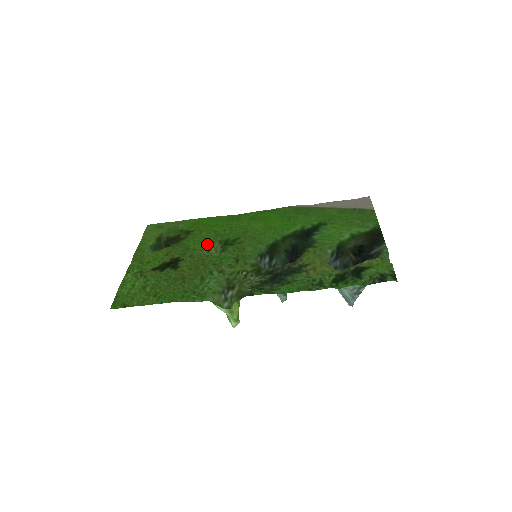
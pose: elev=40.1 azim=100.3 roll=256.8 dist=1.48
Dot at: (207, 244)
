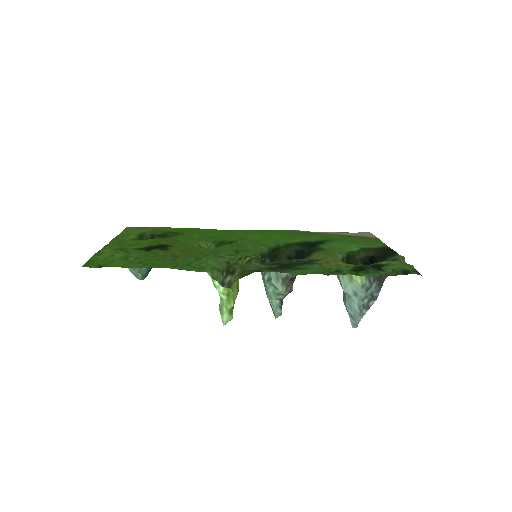
Dot at: (200, 241)
